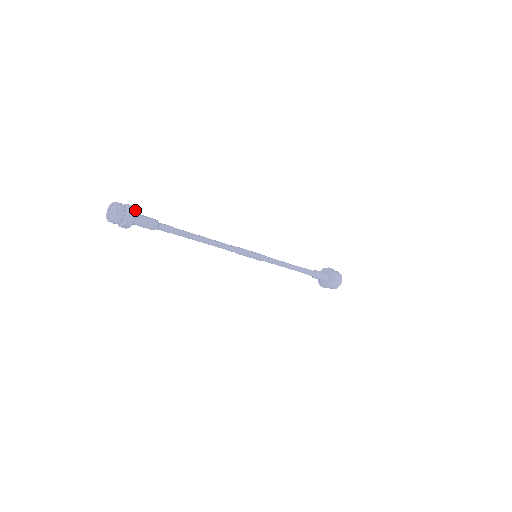
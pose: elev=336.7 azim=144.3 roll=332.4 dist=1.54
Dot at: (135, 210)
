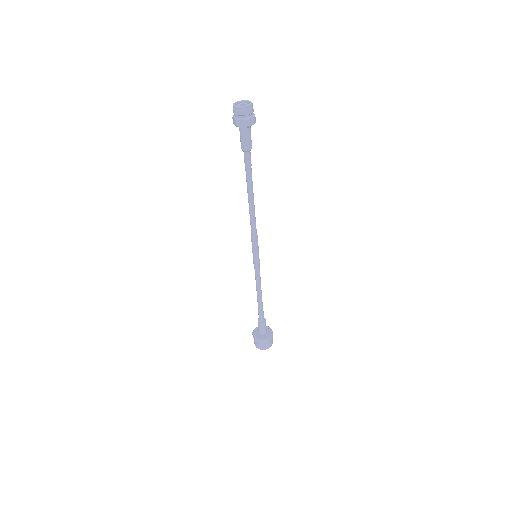
Dot at: occluded
